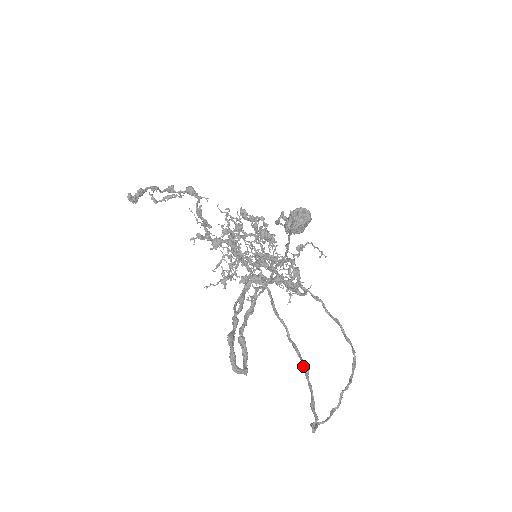
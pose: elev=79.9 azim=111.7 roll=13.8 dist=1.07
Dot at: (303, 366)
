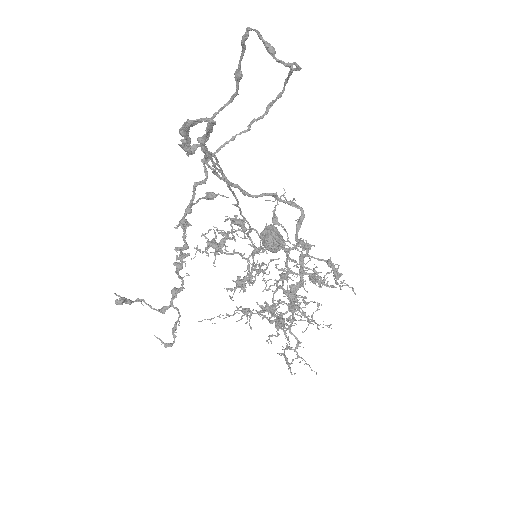
Dot at: occluded
